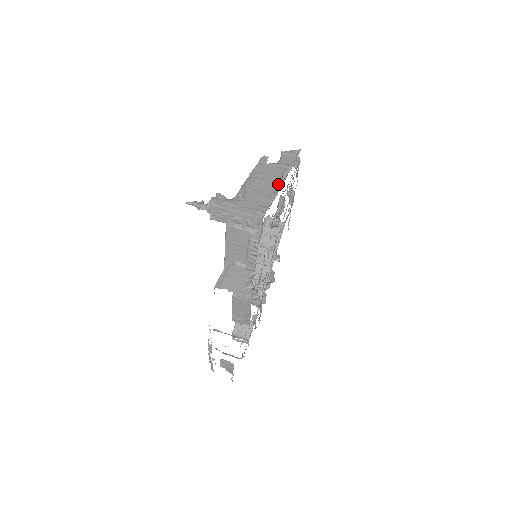
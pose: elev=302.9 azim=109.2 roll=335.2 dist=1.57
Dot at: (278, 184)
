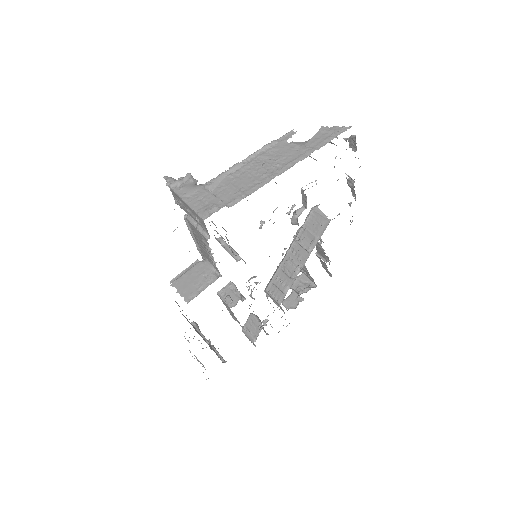
Dot at: (271, 175)
